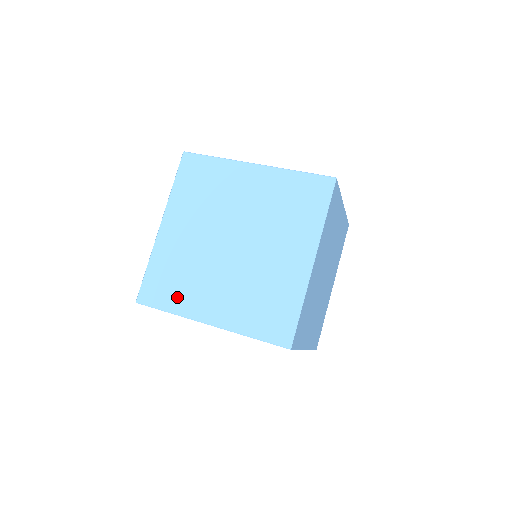
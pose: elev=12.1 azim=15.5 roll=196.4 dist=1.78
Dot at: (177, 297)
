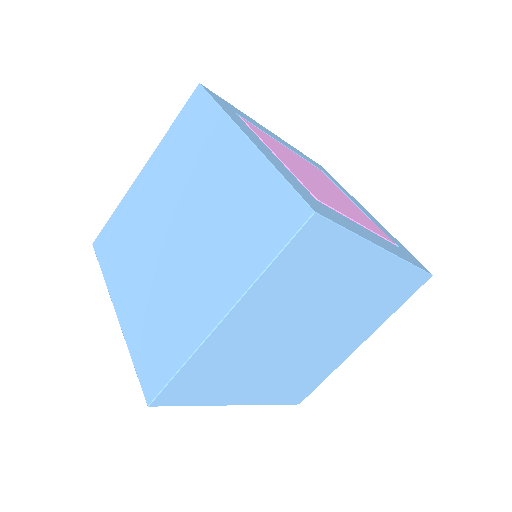
Dot at: (114, 262)
